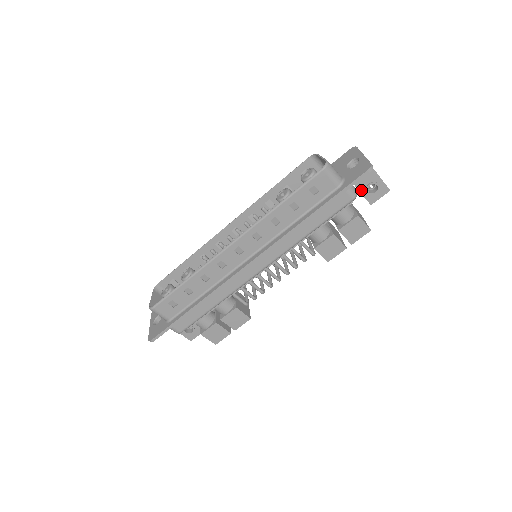
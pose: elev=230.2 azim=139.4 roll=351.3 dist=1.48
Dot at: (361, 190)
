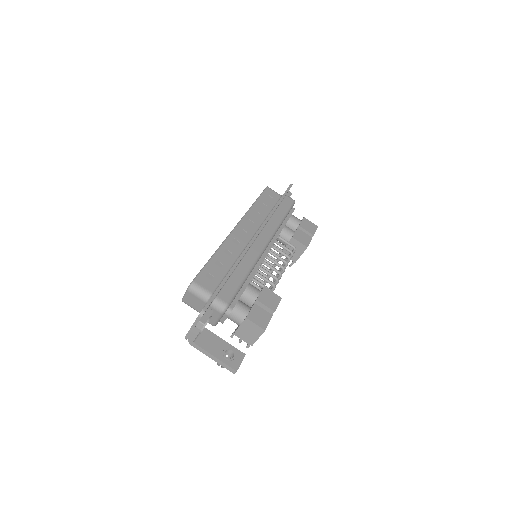
Dot at: occluded
